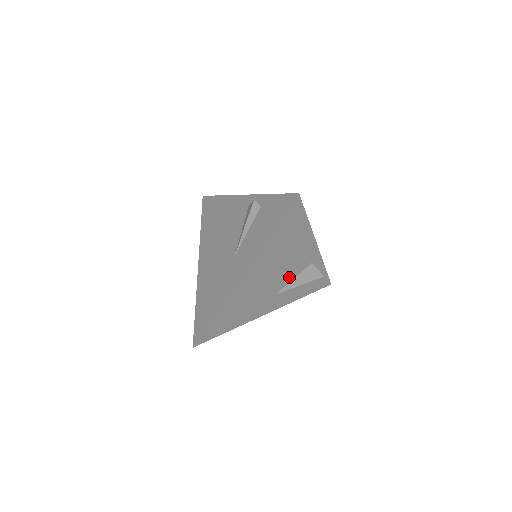
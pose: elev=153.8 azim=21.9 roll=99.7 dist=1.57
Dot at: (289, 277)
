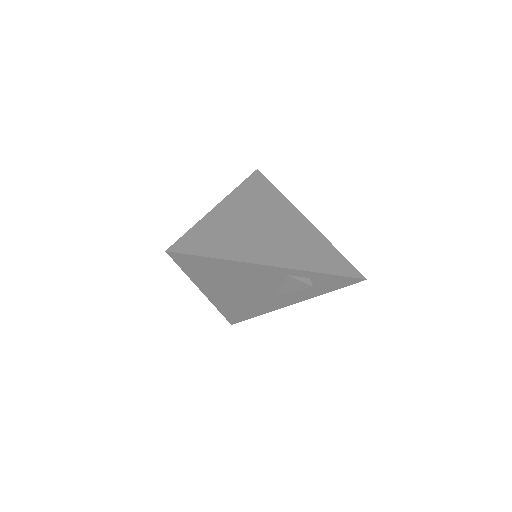
Dot at: (271, 286)
